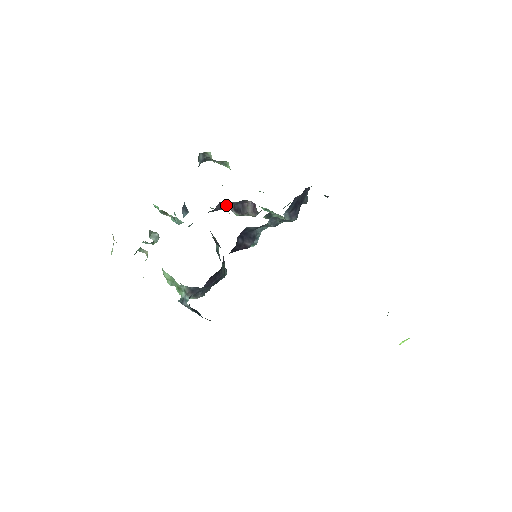
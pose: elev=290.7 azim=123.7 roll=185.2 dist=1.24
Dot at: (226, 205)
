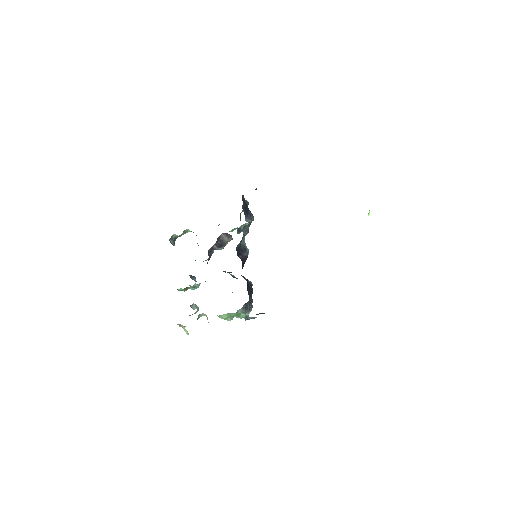
Dot at: occluded
